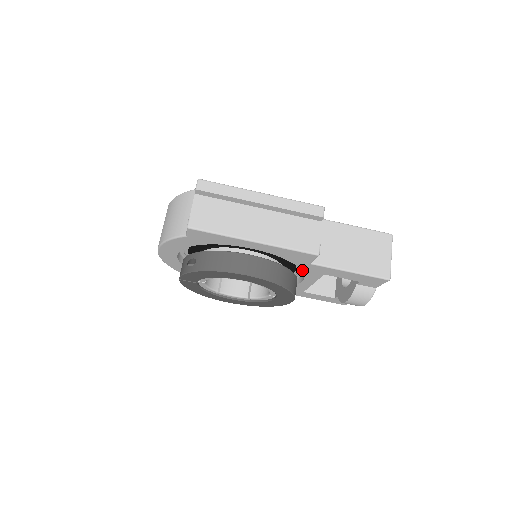
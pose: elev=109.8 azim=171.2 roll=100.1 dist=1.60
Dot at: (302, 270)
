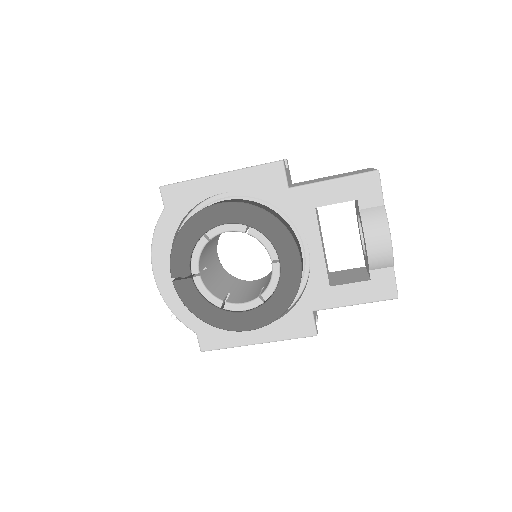
Dot at: (291, 214)
